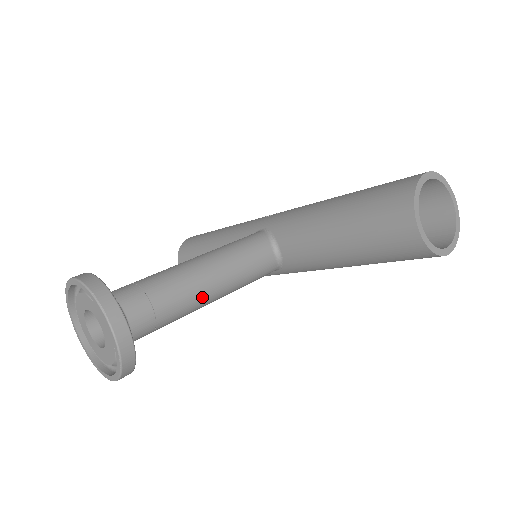
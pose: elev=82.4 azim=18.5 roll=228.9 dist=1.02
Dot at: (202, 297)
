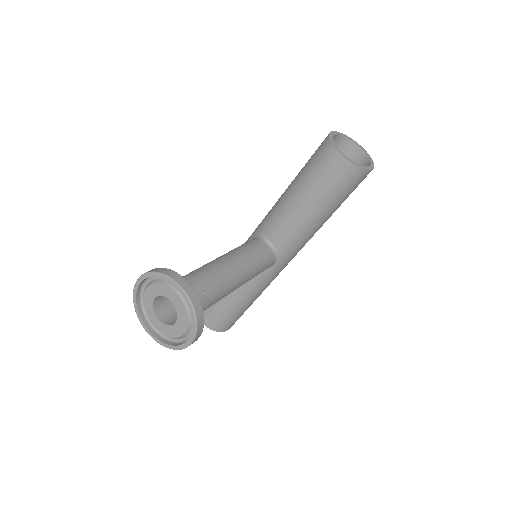
Dot at: (230, 276)
